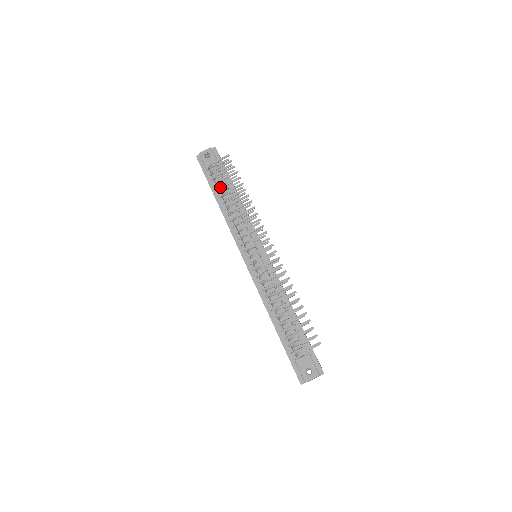
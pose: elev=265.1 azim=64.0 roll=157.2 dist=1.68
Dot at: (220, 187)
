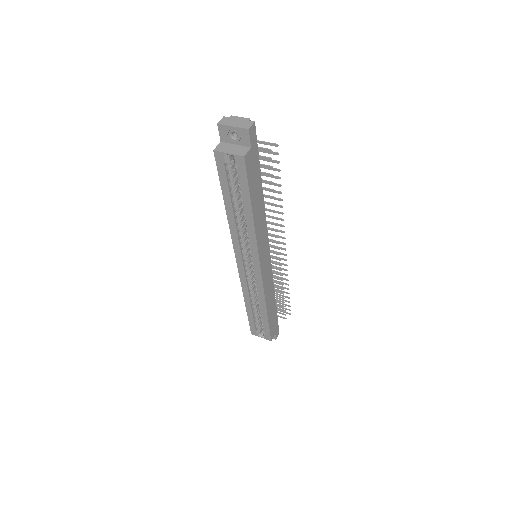
Dot at: occluded
